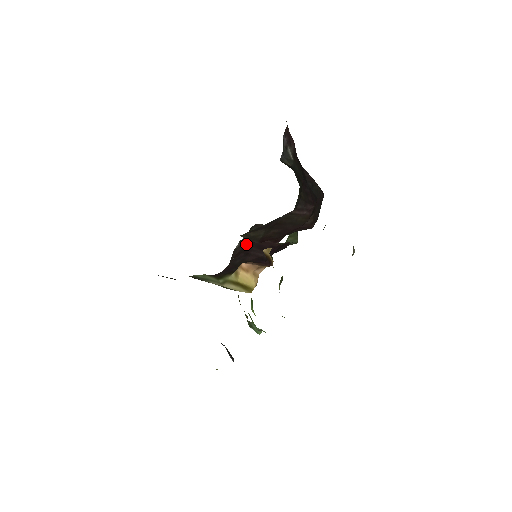
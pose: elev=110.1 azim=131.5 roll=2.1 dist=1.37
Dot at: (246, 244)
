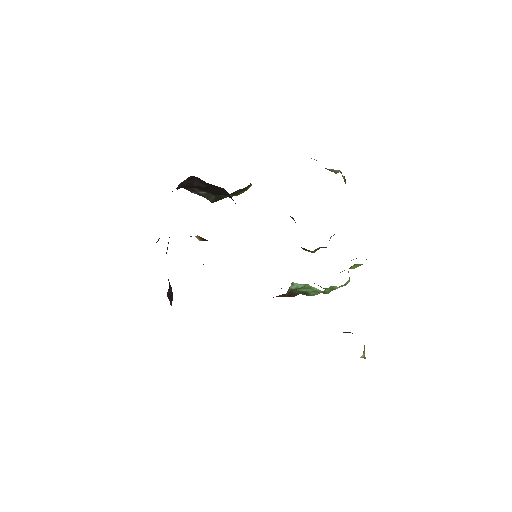
Dot at: occluded
